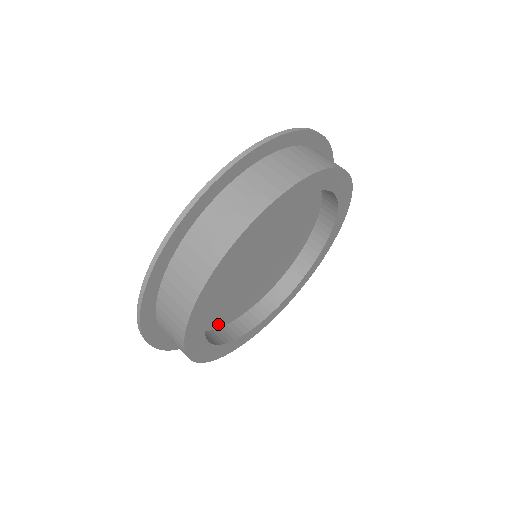
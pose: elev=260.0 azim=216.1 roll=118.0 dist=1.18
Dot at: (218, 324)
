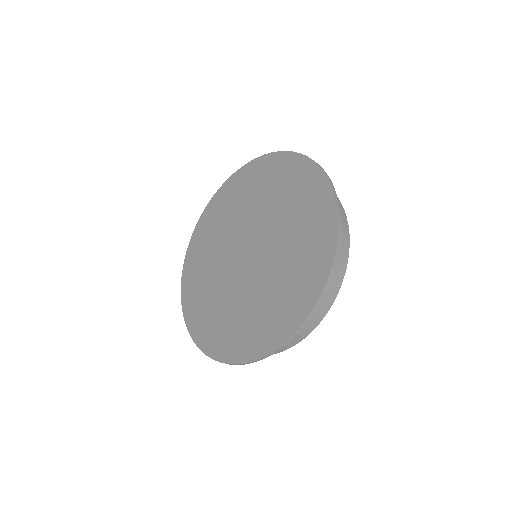
Dot at: occluded
